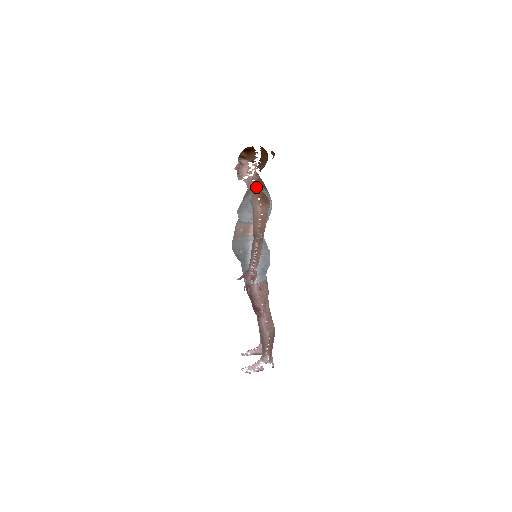
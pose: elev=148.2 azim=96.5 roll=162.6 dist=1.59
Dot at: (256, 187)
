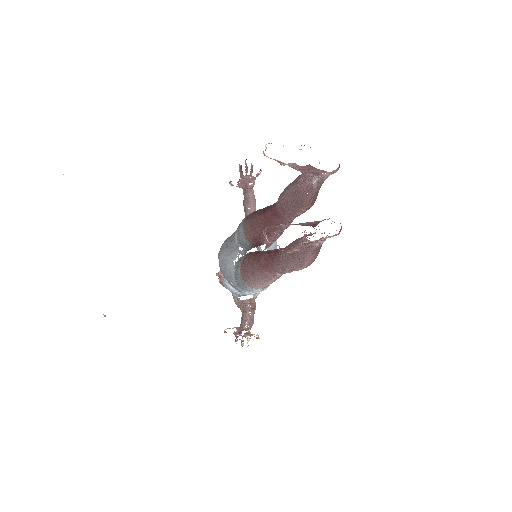
Dot at: occluded
